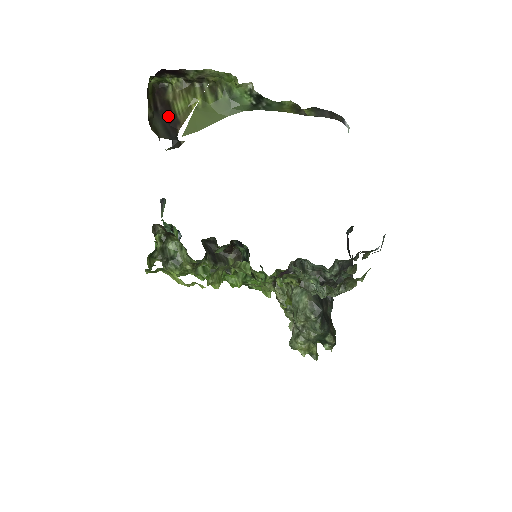
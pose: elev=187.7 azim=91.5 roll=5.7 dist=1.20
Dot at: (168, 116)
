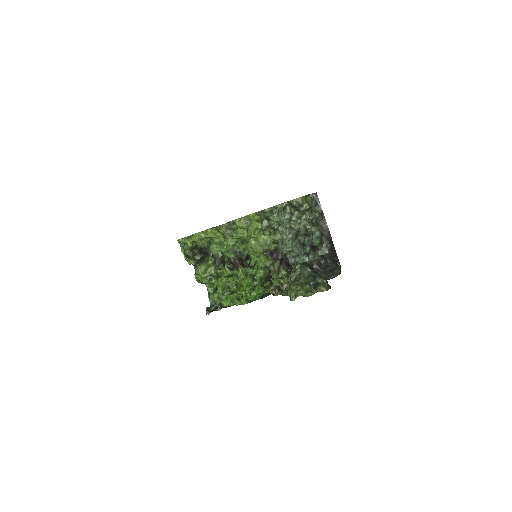
Dot at: occluded
